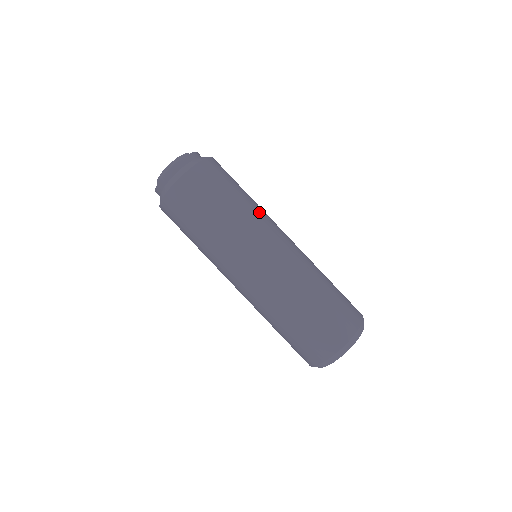
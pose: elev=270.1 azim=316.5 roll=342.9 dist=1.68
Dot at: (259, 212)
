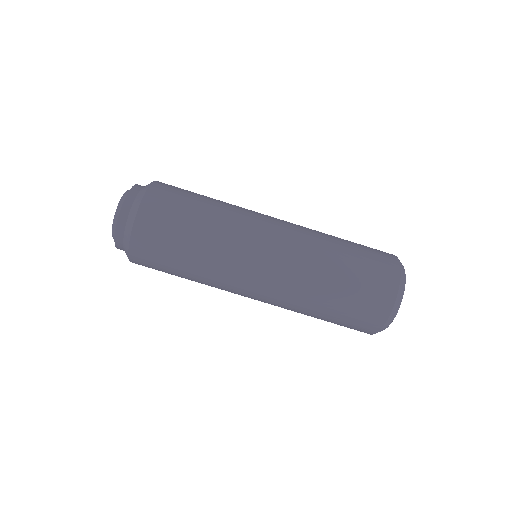
Dot at: occluded
